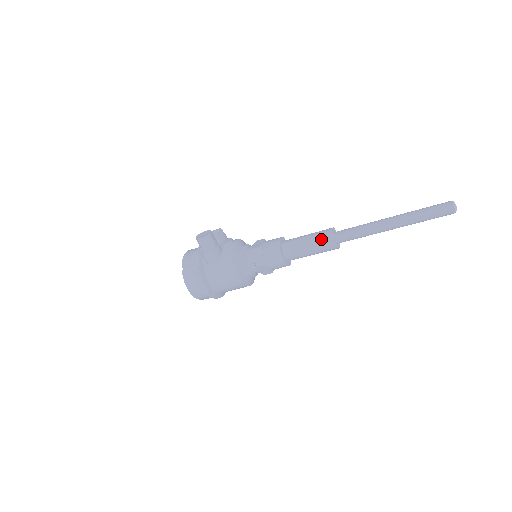
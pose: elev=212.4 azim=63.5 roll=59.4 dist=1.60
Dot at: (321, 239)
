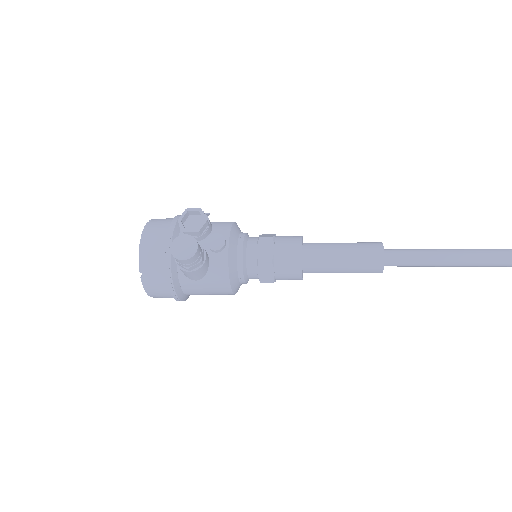
Dot at: (365, 266)
